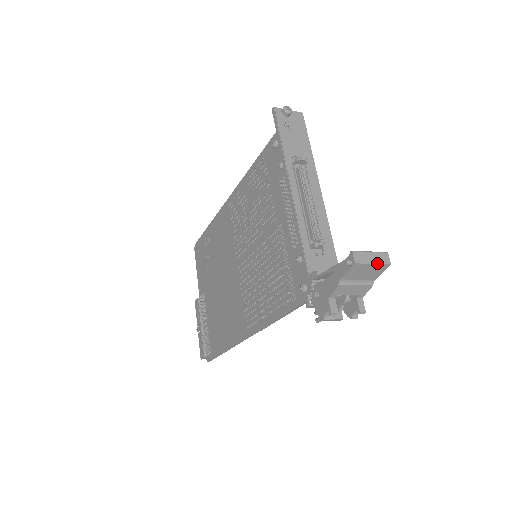
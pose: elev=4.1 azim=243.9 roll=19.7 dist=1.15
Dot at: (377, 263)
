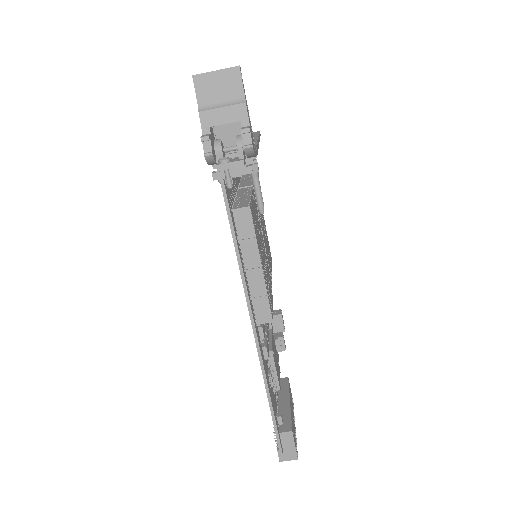
Dot at: (221, 69)
